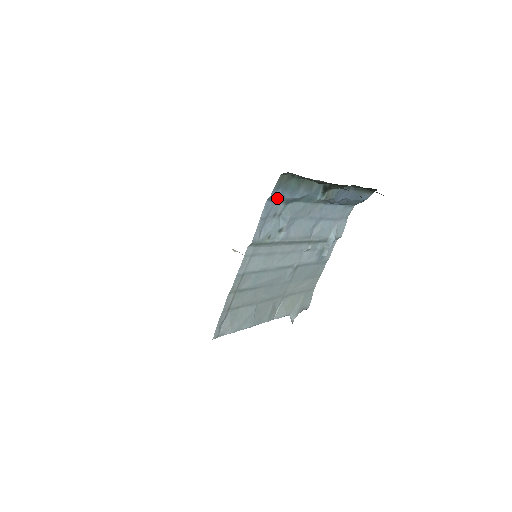
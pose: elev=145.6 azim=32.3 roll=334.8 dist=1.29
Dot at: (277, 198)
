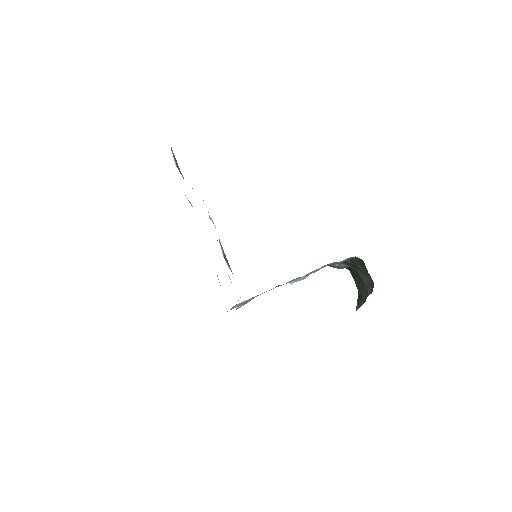
Dot at: (338, 263)
